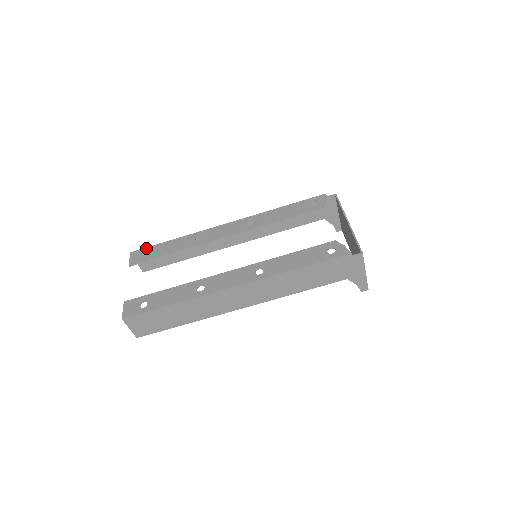
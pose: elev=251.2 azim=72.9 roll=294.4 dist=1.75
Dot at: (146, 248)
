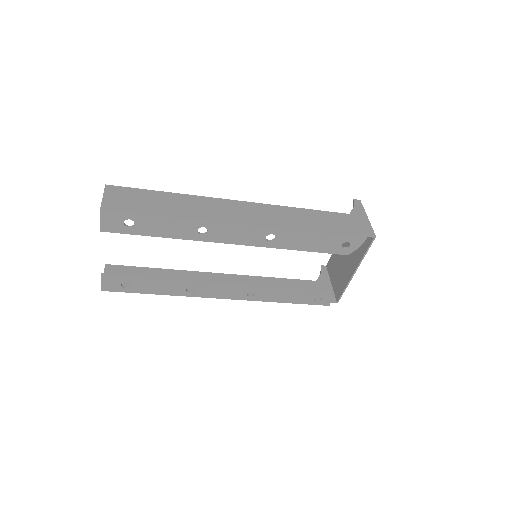
Dot at: (126, 215)
